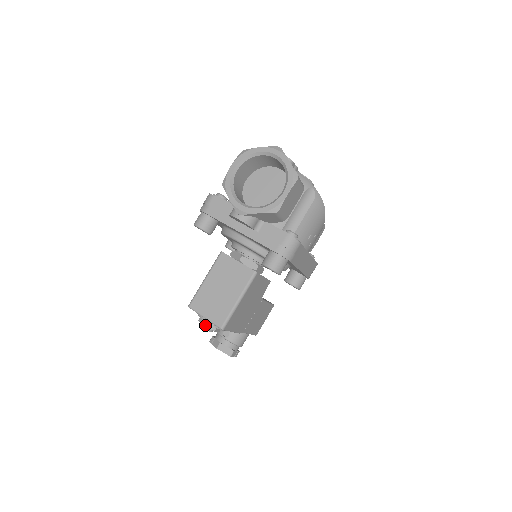
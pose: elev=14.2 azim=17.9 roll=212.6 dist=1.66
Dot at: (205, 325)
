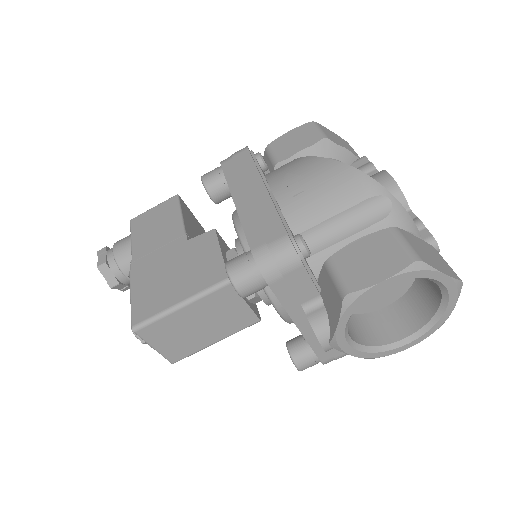
Dot at: (144, 343)
